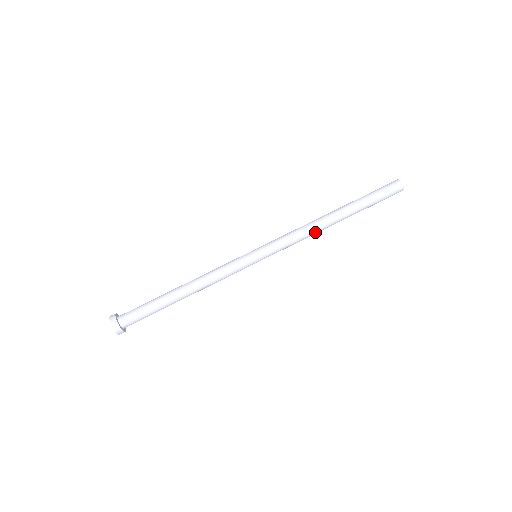
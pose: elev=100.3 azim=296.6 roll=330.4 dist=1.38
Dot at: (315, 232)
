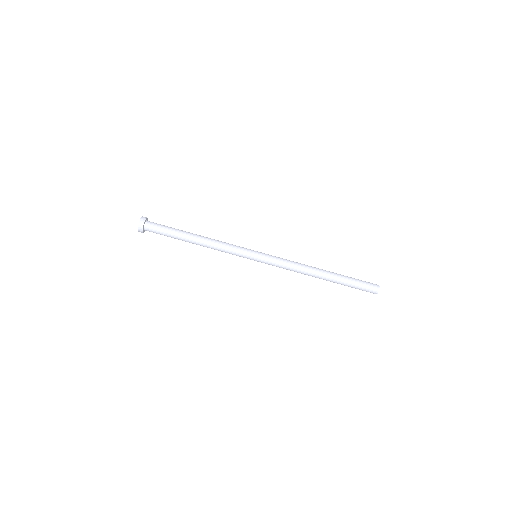
Dot at: (303, 272)
